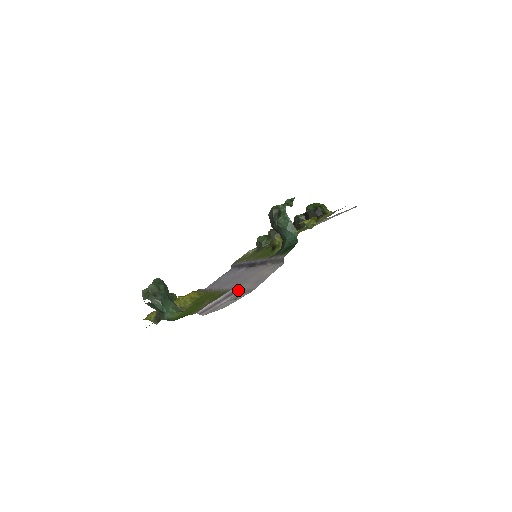
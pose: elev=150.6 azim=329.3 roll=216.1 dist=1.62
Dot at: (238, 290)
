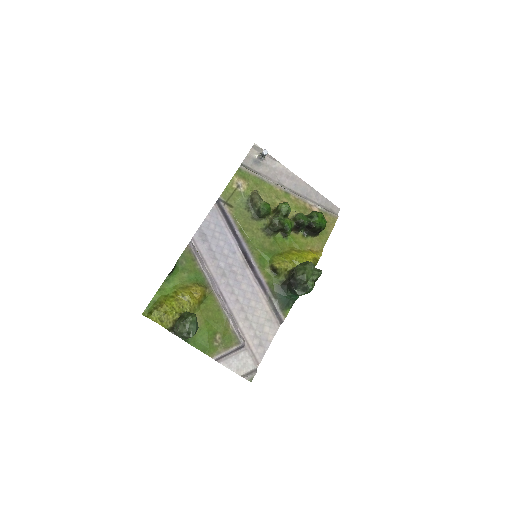
Dot at: (244, 338)
